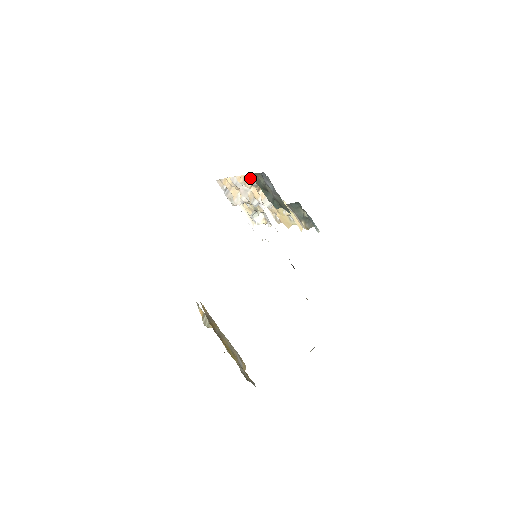
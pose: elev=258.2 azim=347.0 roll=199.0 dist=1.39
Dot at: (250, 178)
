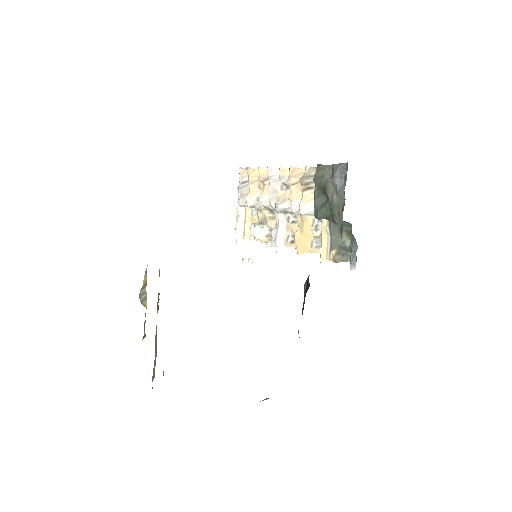
Dot at: (306, 171)
